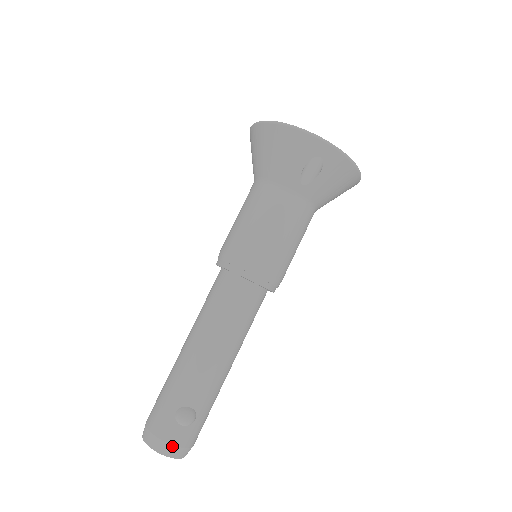
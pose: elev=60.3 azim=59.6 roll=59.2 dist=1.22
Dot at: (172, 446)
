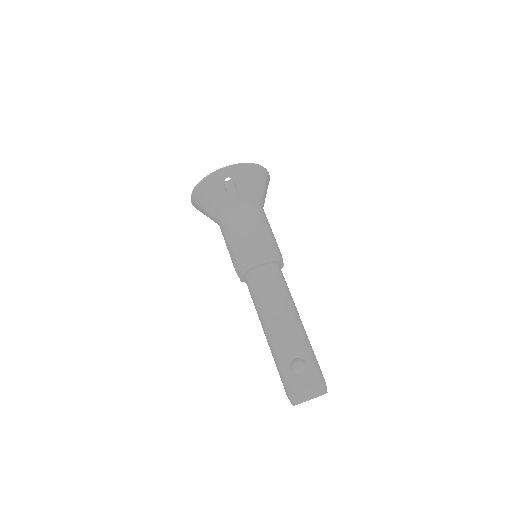
Dot at: (307, 389)
